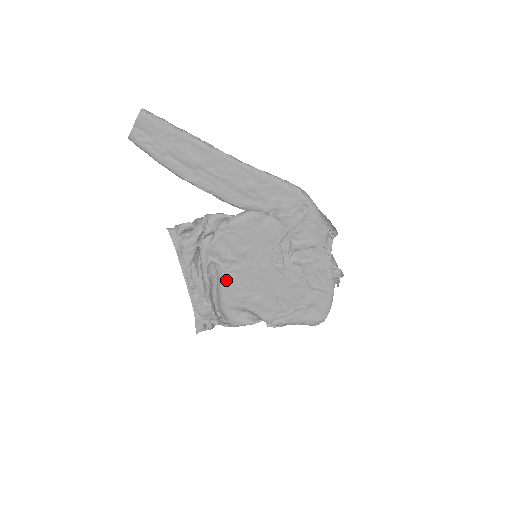
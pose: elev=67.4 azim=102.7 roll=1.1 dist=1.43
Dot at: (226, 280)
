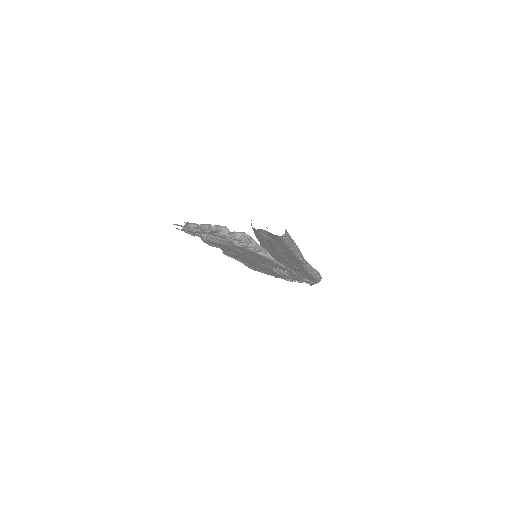
Dot at: (224, 246)
